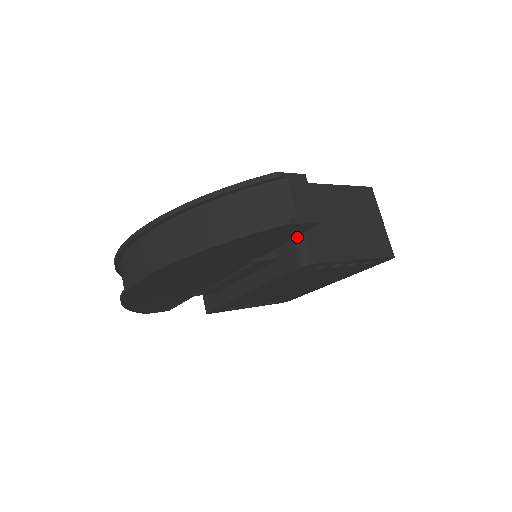
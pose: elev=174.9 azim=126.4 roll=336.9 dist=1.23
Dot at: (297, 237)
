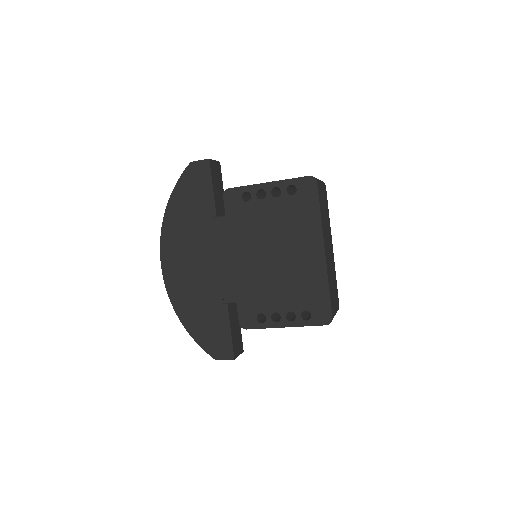
Dot at: occluded
